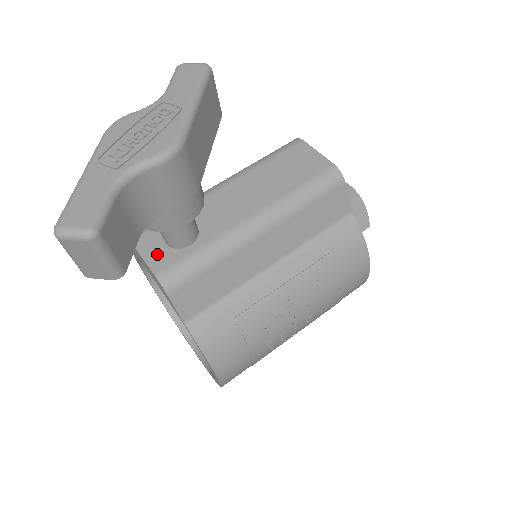
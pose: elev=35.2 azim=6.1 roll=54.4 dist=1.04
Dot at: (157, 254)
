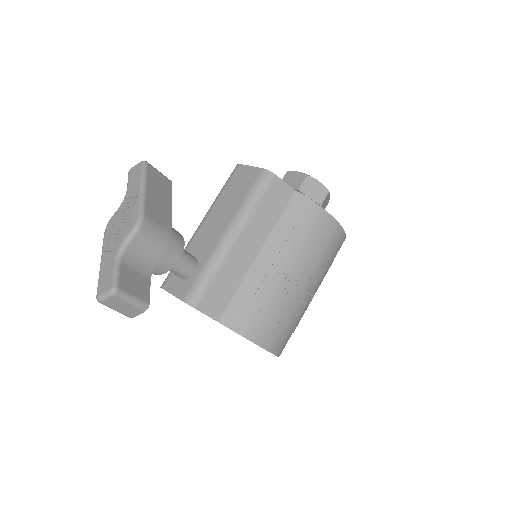
Dot at: (179, 288)
